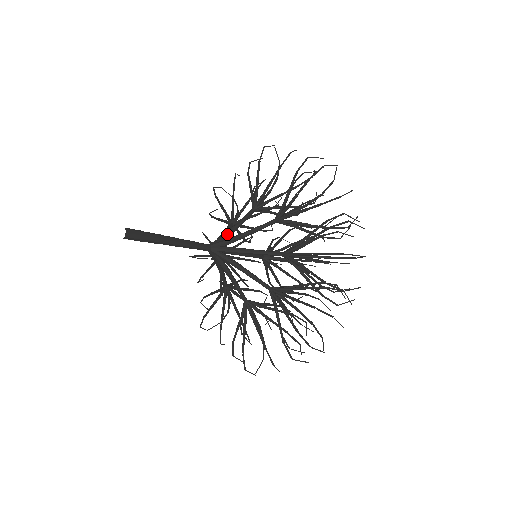
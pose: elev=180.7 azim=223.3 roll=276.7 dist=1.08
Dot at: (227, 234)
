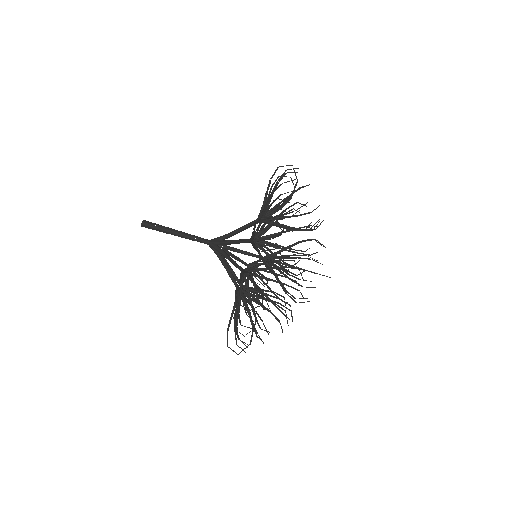
Dot at: occluded
